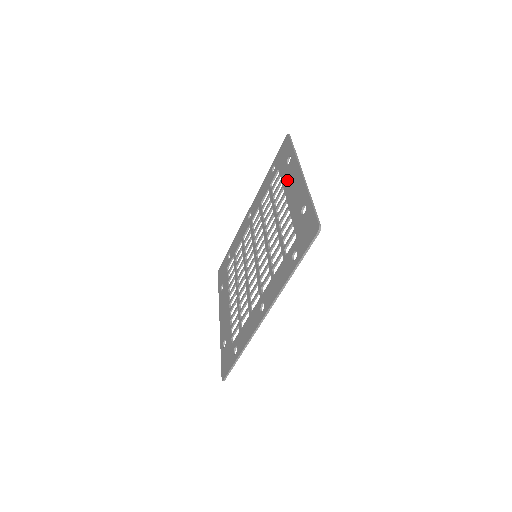
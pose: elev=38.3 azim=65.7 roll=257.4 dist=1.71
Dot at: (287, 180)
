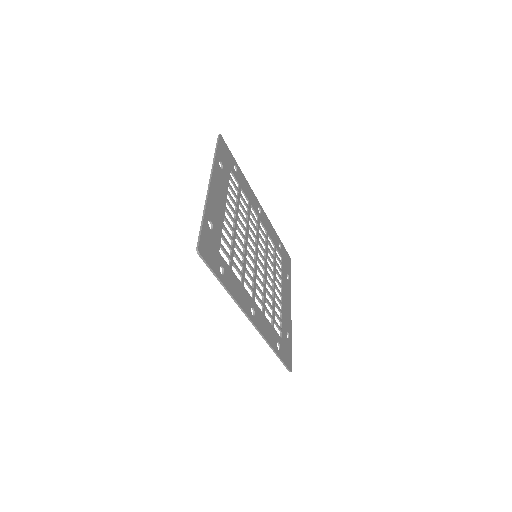
Dot at: occluded
